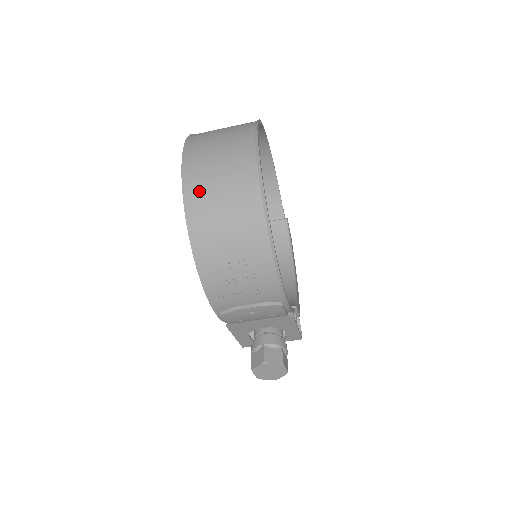
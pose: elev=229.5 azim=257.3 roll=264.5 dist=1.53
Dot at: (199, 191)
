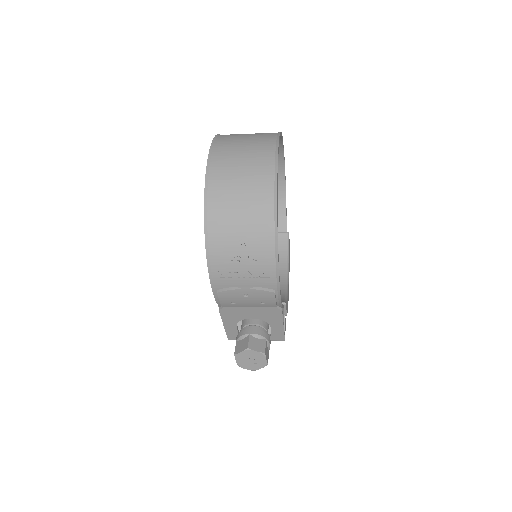
Dot at: (220, 175)
